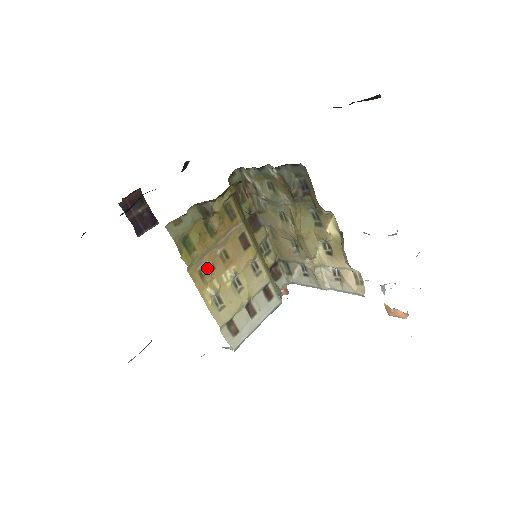
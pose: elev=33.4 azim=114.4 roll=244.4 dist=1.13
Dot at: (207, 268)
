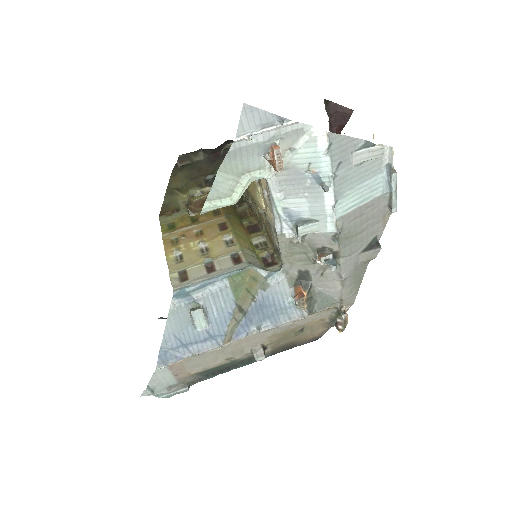
Dot at: (179, 237)
